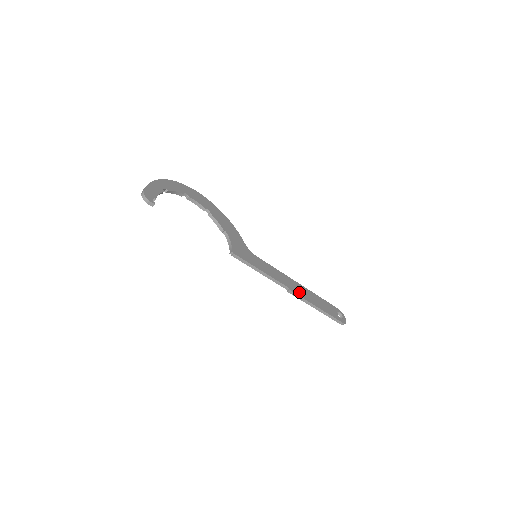
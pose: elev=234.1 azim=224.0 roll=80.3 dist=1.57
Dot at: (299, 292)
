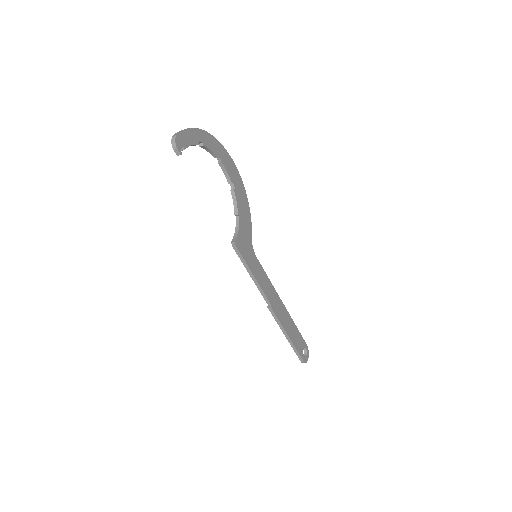
Dot at: (278, 312)
